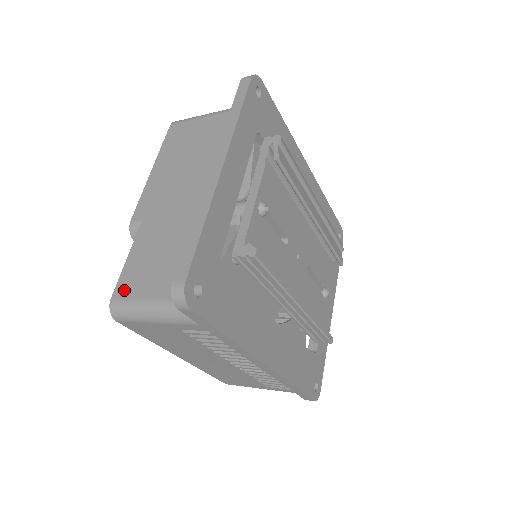
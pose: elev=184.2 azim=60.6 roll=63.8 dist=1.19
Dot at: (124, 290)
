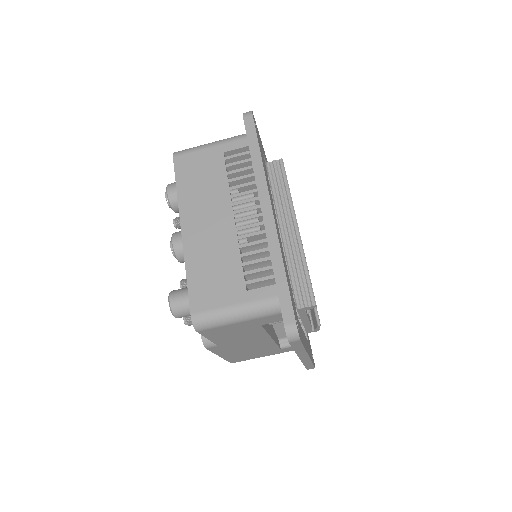
Dot at: occluded
